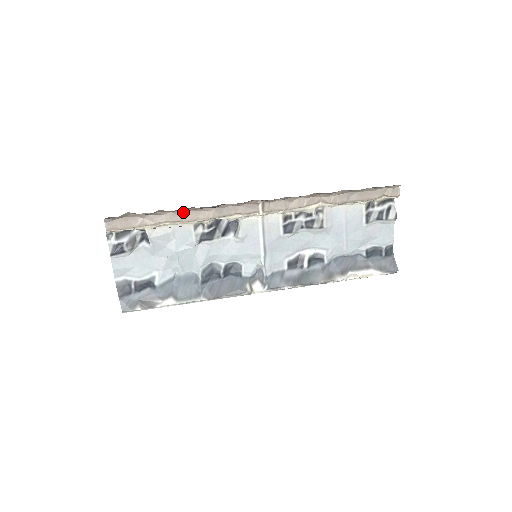
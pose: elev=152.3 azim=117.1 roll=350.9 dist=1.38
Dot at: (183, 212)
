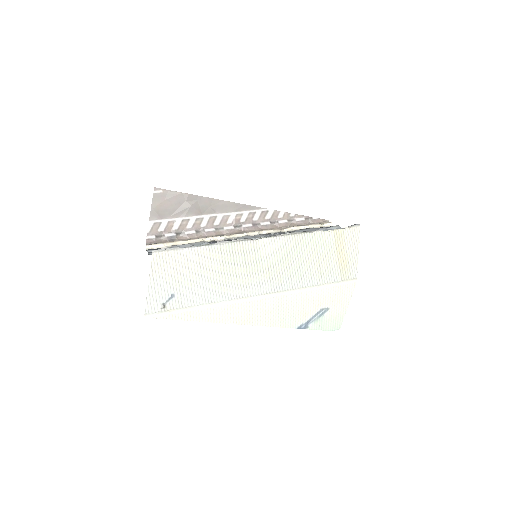
Dot at: occluded
